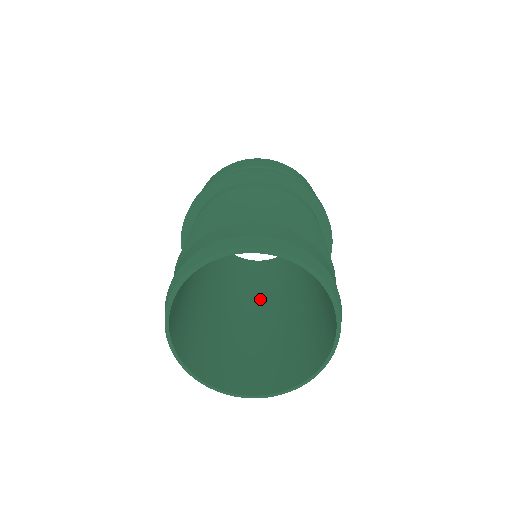
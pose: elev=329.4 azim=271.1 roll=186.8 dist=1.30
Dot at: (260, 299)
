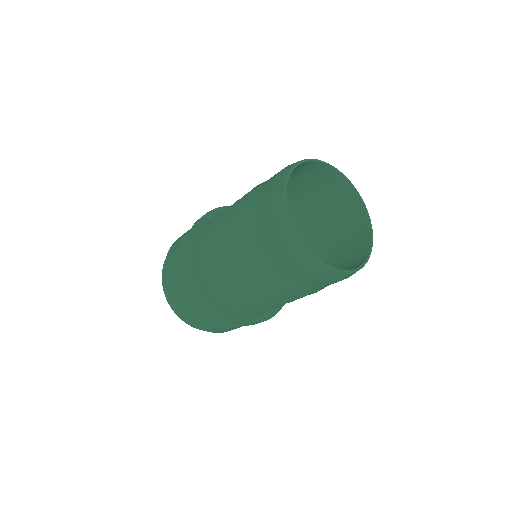
Dot at: occluded
